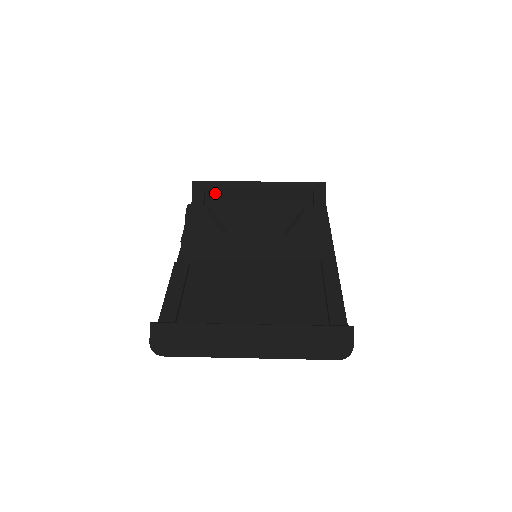
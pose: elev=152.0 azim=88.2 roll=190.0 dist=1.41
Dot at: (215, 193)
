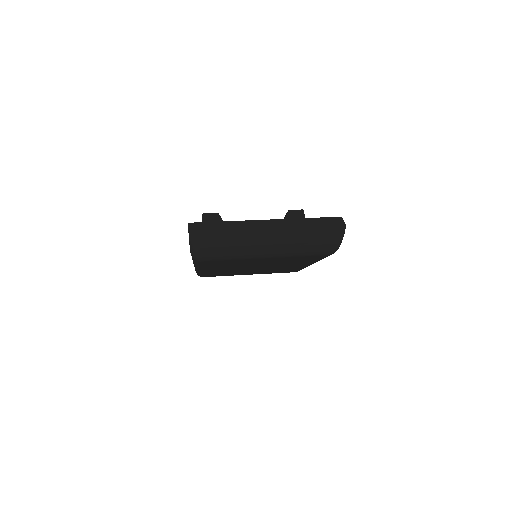
Dot at: occluded
